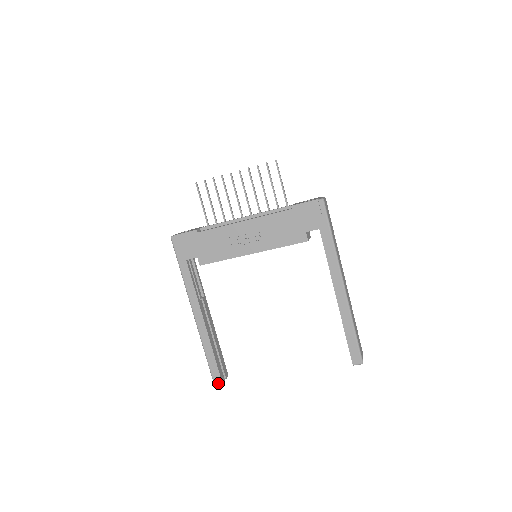
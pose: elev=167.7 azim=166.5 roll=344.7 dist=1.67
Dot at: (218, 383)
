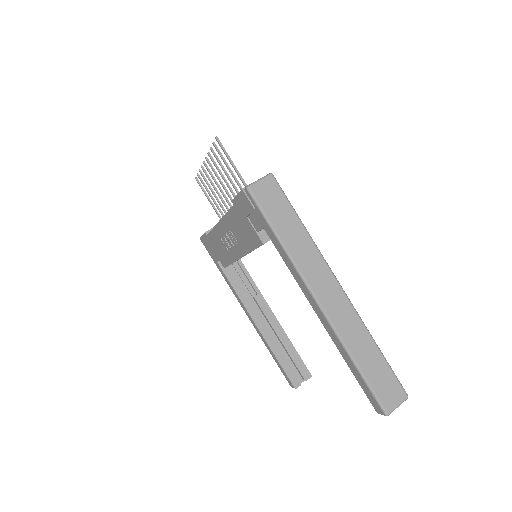
Dot at: (292, 387)
